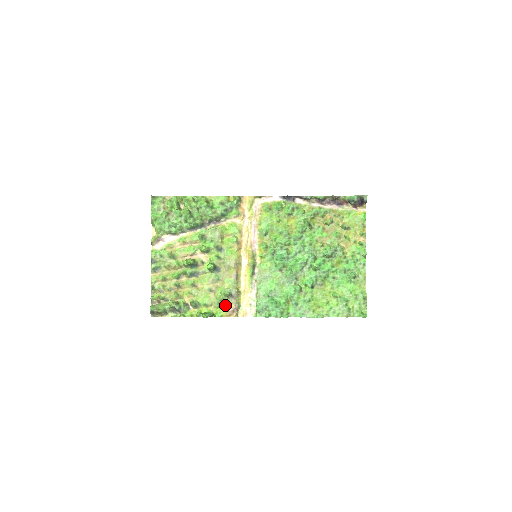
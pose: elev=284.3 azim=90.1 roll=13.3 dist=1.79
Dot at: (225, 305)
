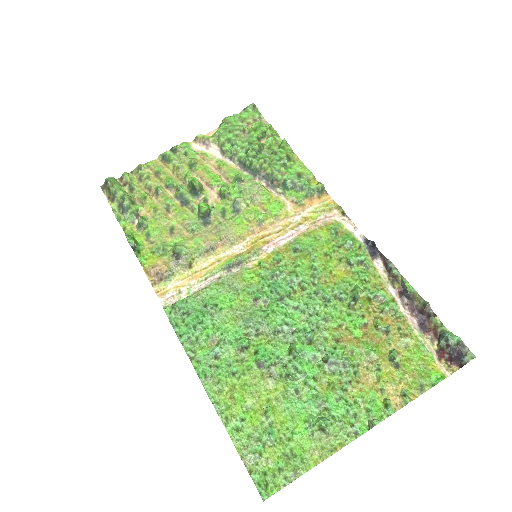
Dot at: (161, 259)
